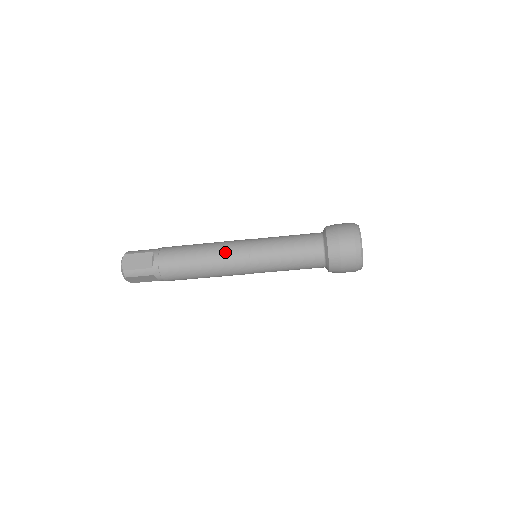
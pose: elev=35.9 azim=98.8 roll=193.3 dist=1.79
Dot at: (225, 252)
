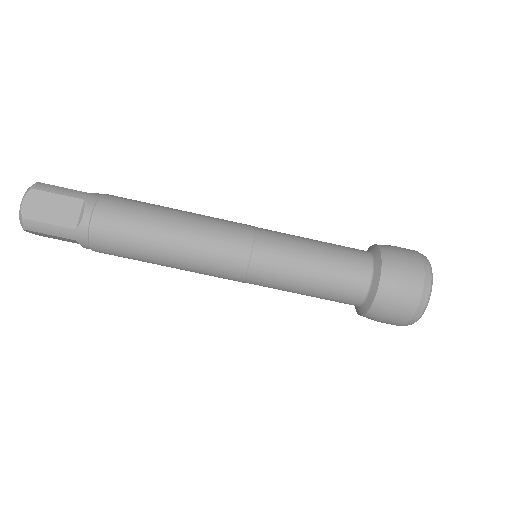
Dot at: (211, 242)
